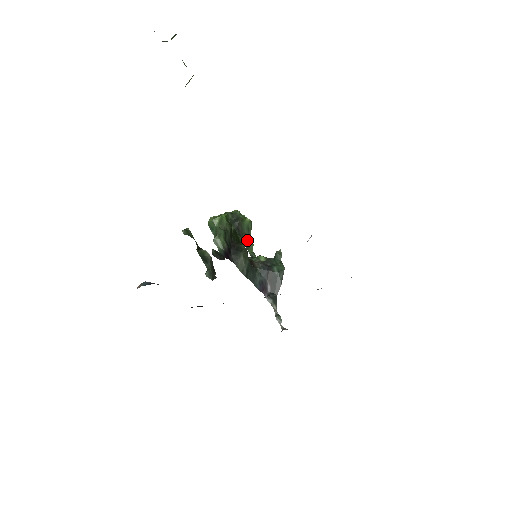
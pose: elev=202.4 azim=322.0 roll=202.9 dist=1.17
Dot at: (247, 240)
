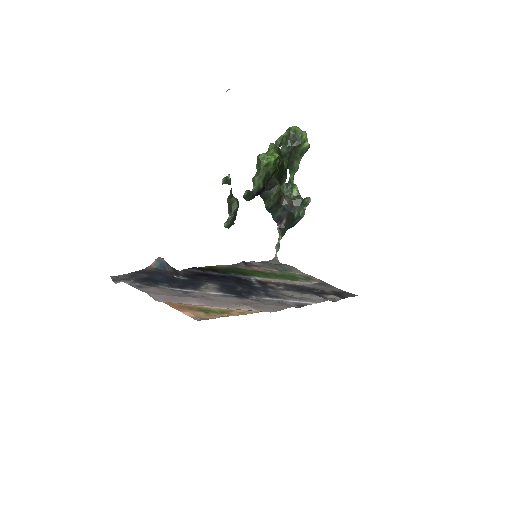
Dot at: (295, 164)
